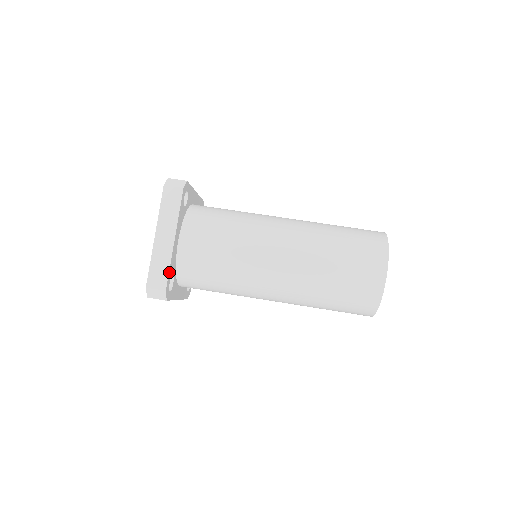
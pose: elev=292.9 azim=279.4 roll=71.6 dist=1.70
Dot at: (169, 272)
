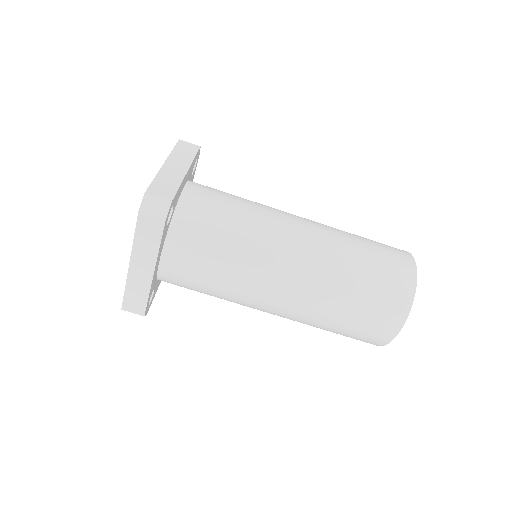
Dot at: (148, 300)
